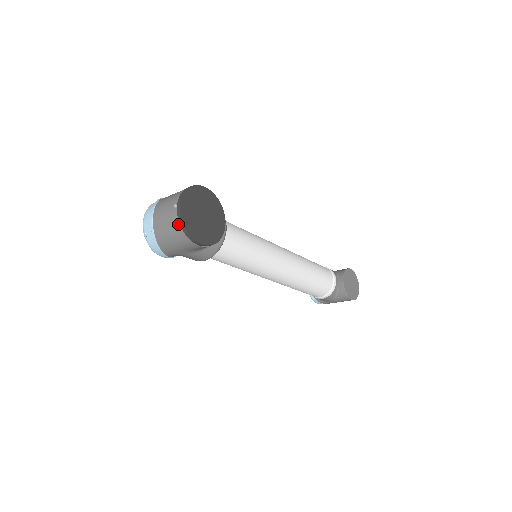
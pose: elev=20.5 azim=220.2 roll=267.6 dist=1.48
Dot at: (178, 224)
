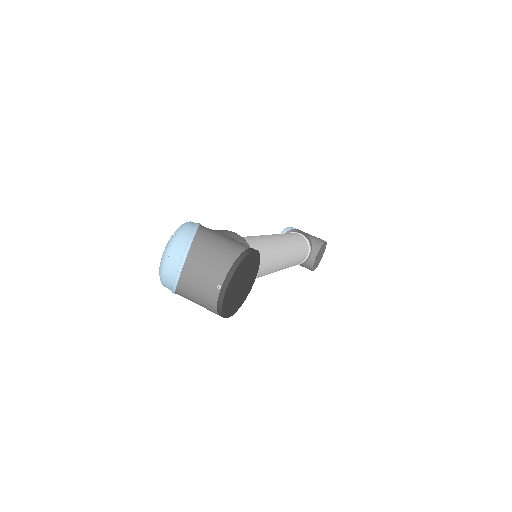
Dot at: (215, 305)
